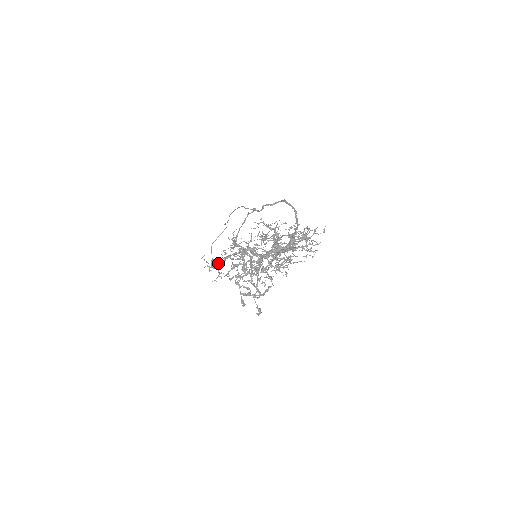
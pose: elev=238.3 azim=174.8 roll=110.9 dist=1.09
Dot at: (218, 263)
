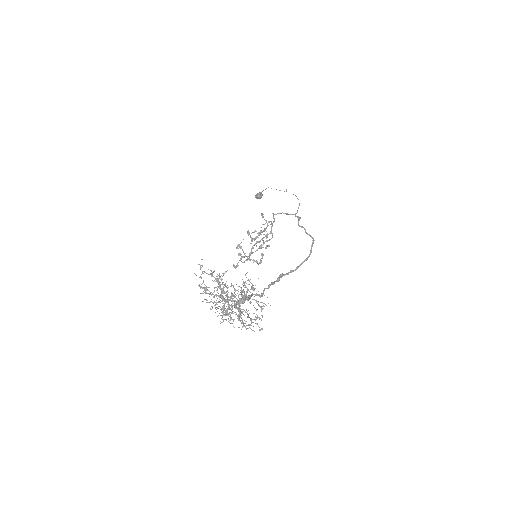
Dot at: (205, 272)
